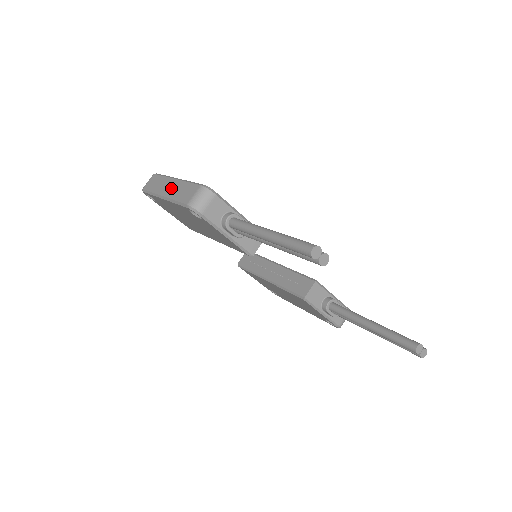
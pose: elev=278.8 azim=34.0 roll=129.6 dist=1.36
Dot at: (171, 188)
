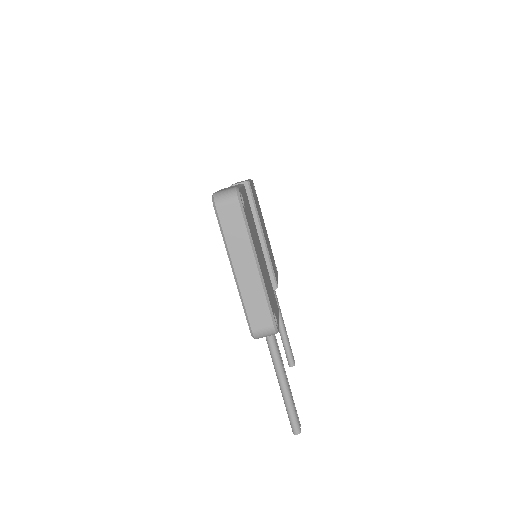
Dot at: (248, 276)
